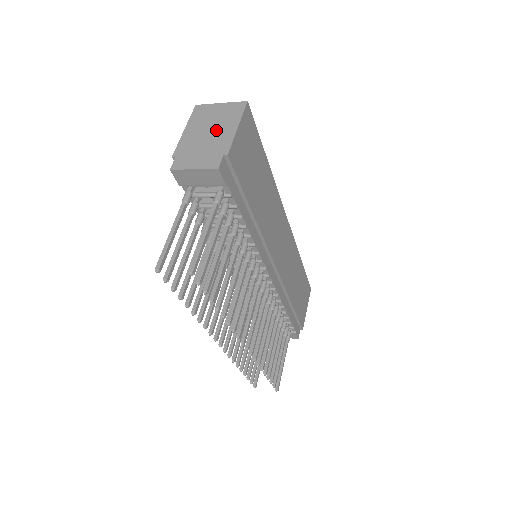
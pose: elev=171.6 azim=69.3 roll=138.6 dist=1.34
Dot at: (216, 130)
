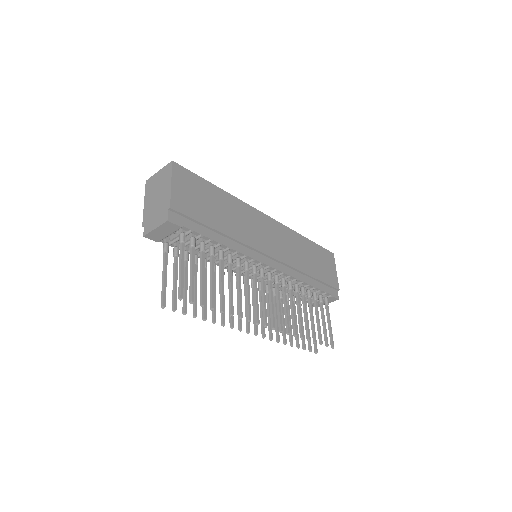
Dot at: (160, 193)
